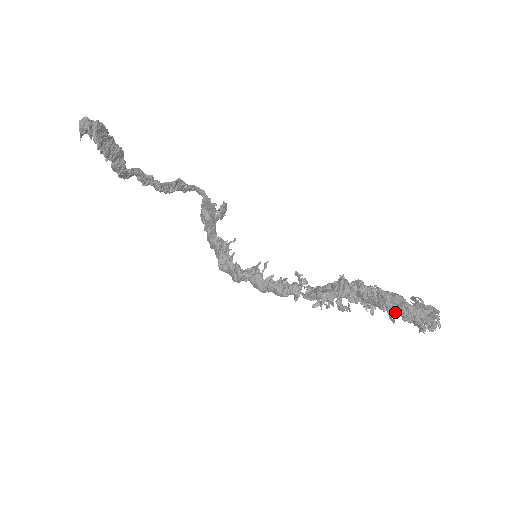
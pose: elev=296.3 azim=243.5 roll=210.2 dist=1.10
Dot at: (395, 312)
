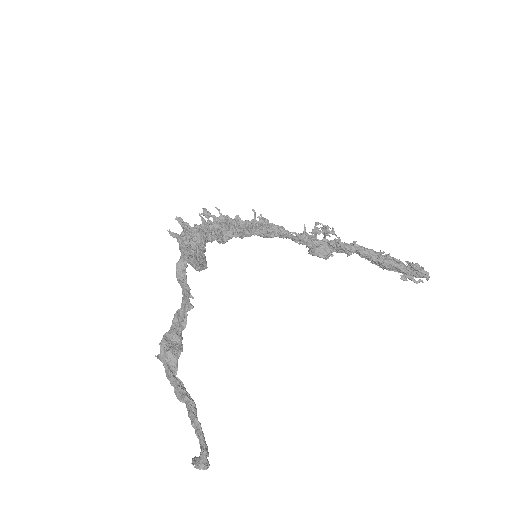
Dot at: occluded
